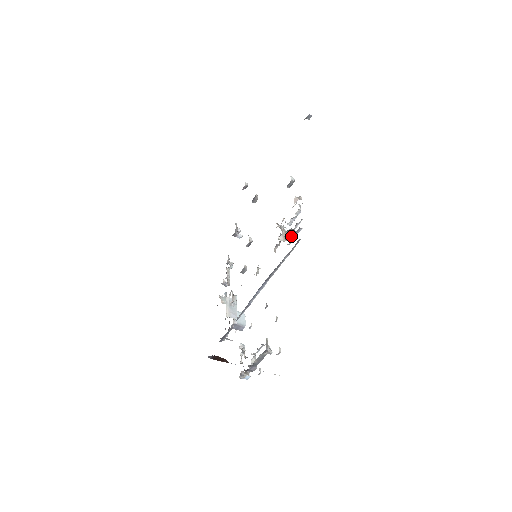
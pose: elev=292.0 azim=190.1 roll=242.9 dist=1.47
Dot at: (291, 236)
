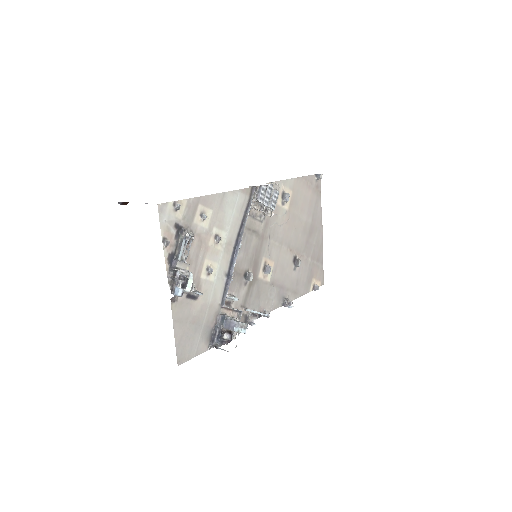
Dot at: (255, 195)
